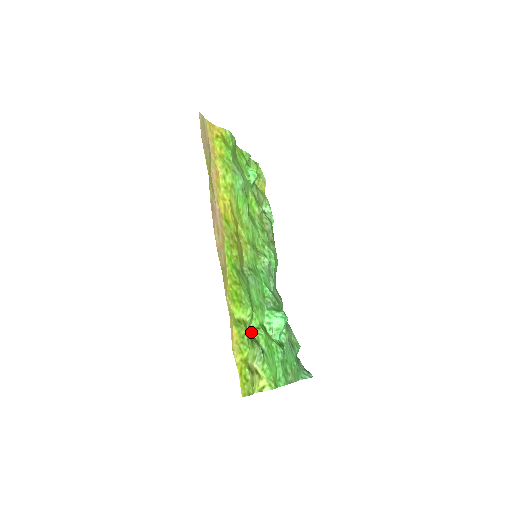
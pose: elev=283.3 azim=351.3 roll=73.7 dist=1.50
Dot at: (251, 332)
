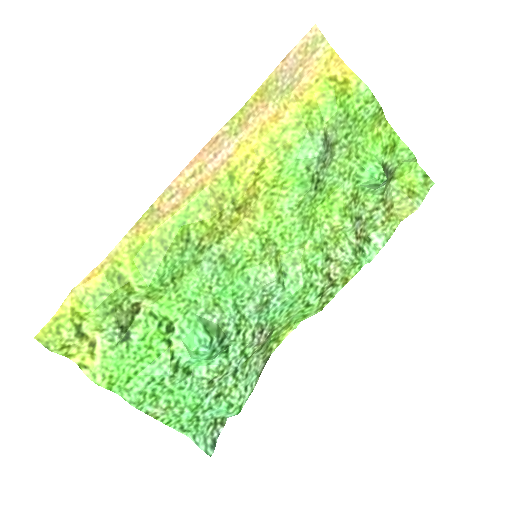
Dot at: (140, 310)
